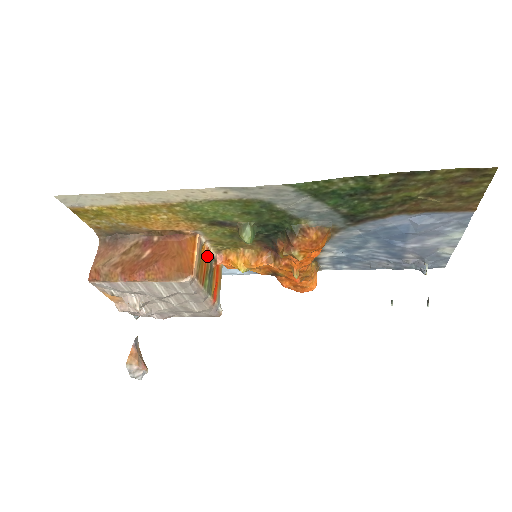
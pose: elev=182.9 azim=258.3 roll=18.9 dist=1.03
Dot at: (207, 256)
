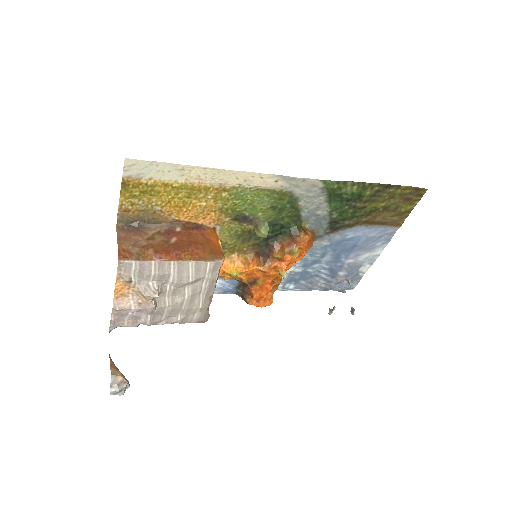
Dot at: occluded
